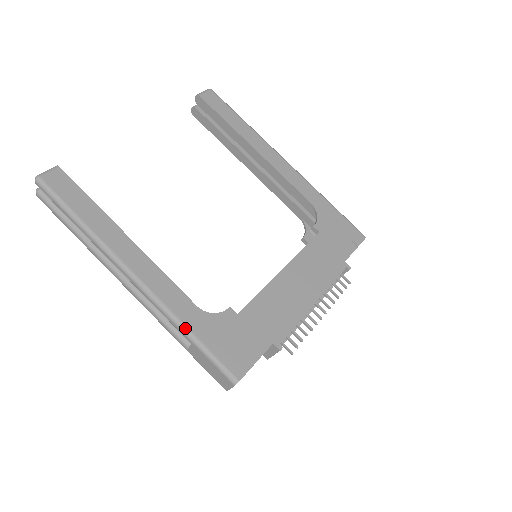
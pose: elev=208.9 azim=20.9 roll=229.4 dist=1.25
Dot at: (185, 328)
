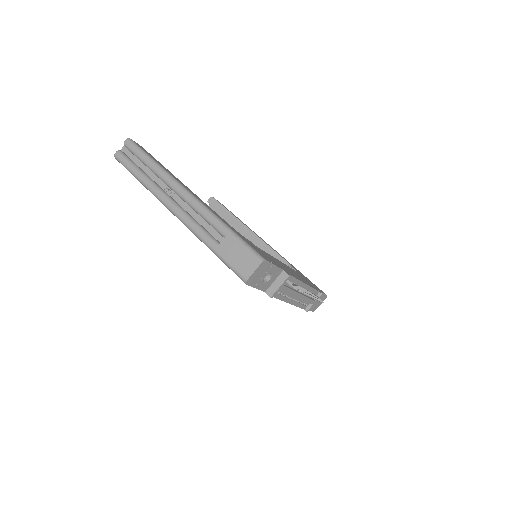
Dot at: (224, 223)
